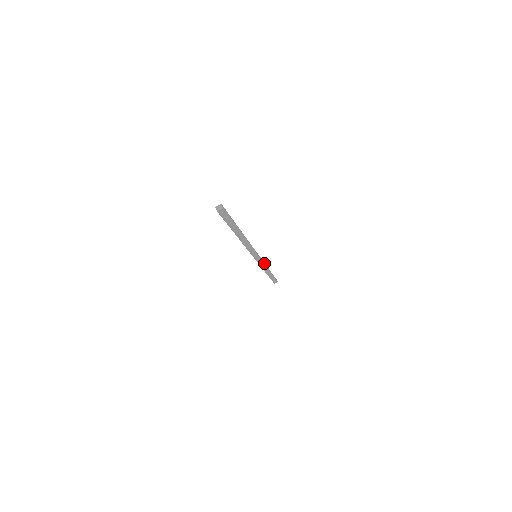
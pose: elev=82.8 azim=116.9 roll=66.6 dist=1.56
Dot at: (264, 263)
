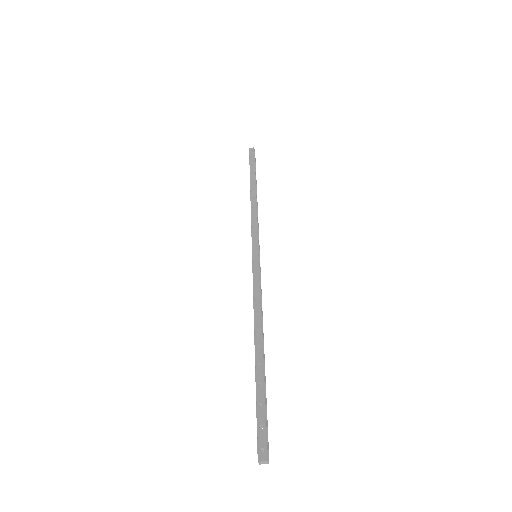
Dot at: (257, 216)
